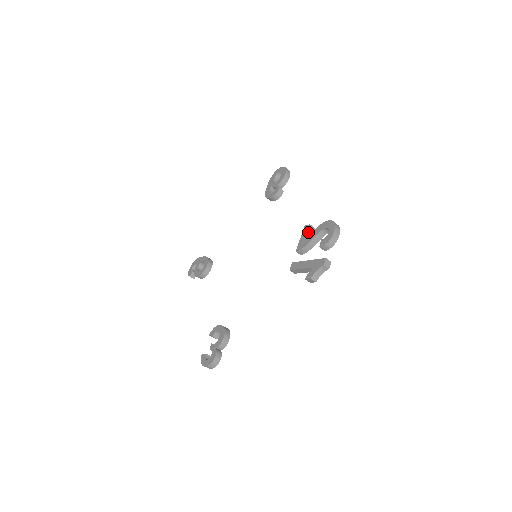
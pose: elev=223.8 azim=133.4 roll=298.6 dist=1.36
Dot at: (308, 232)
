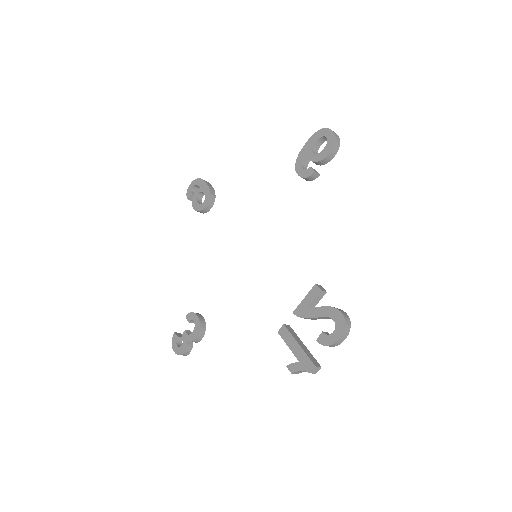
Dot at: (315, 299)
